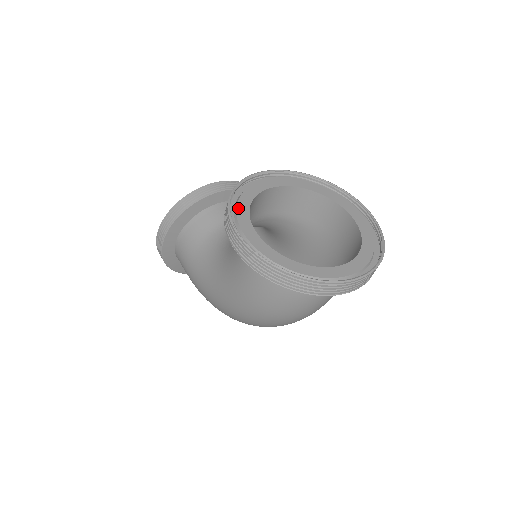
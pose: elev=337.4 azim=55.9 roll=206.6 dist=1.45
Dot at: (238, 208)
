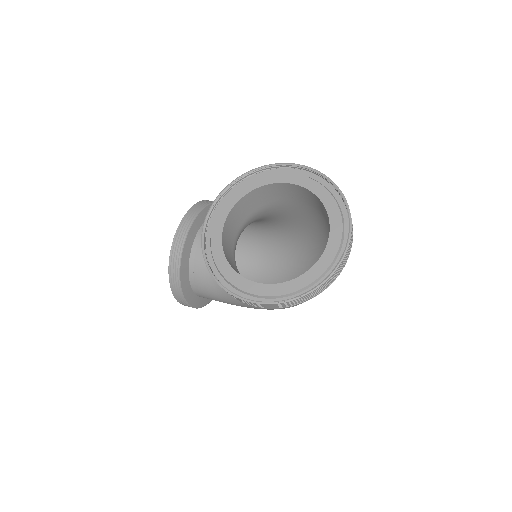
Dot at: (224, 275)
